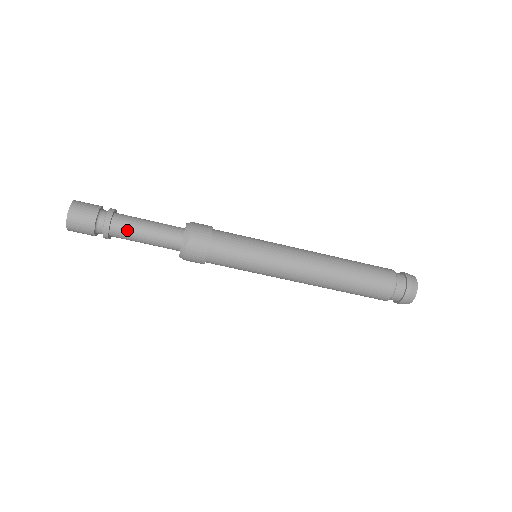
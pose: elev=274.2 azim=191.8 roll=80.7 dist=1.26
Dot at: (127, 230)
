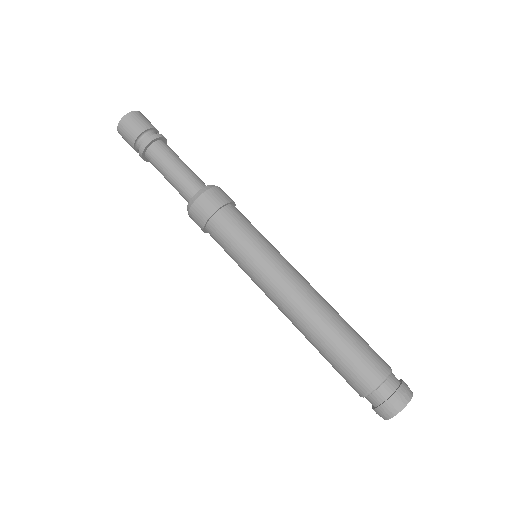
Dot at: (163, 154)
